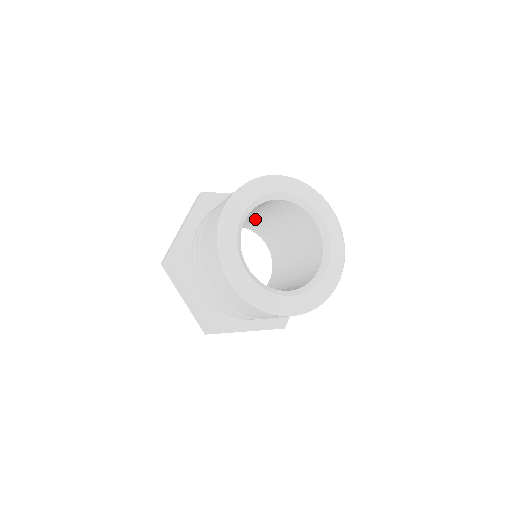
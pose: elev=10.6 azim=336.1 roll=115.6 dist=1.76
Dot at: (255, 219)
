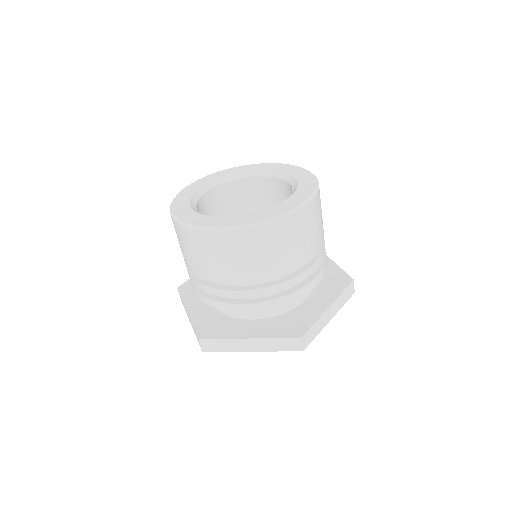
Dot at: occluded
